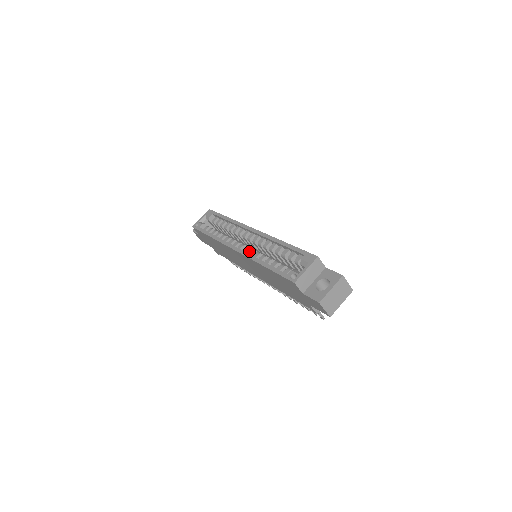
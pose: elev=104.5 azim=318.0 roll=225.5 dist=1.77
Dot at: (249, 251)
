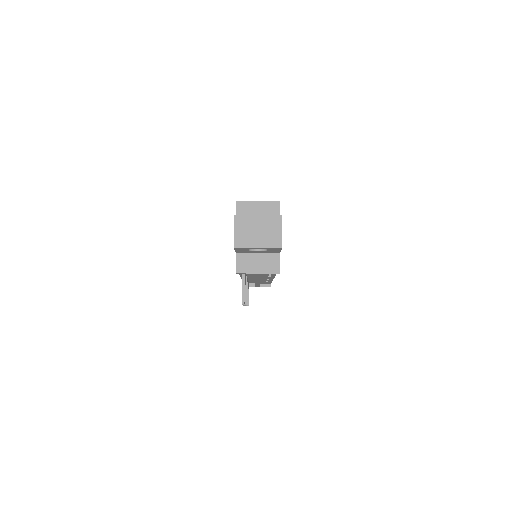
Dot at: occluded
